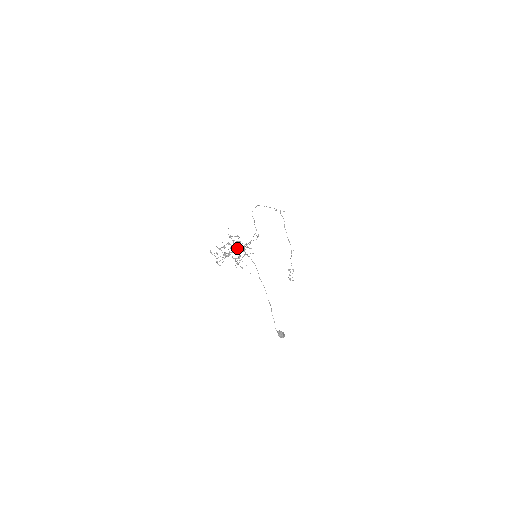
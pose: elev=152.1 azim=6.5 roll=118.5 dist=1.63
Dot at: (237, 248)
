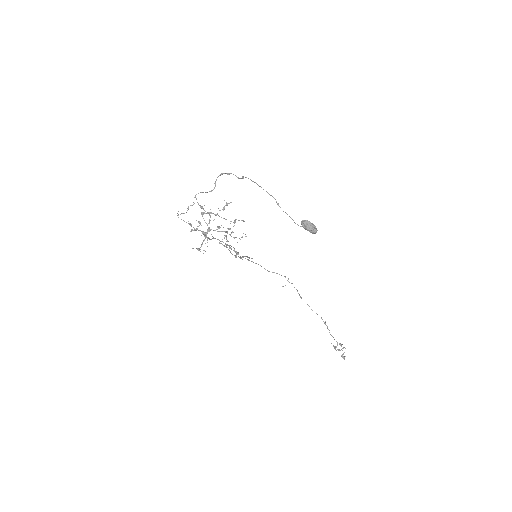
Dot at: occluded
